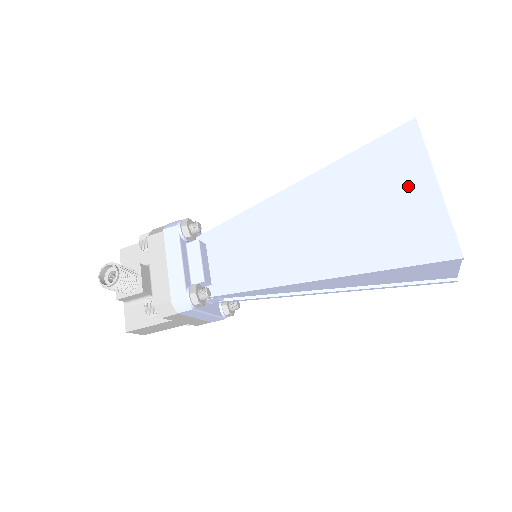
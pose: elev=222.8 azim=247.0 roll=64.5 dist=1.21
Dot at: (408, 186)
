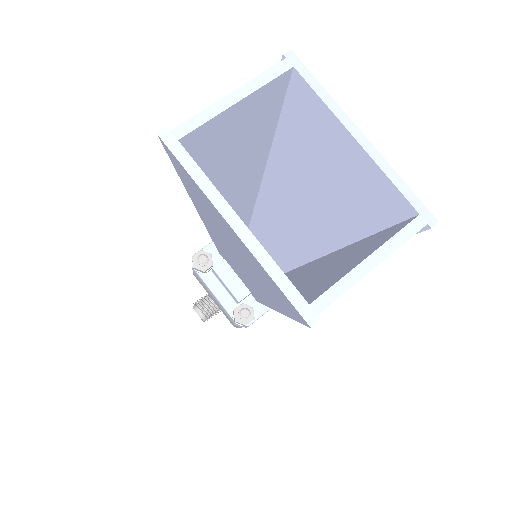
Dot at: (225, 228)
